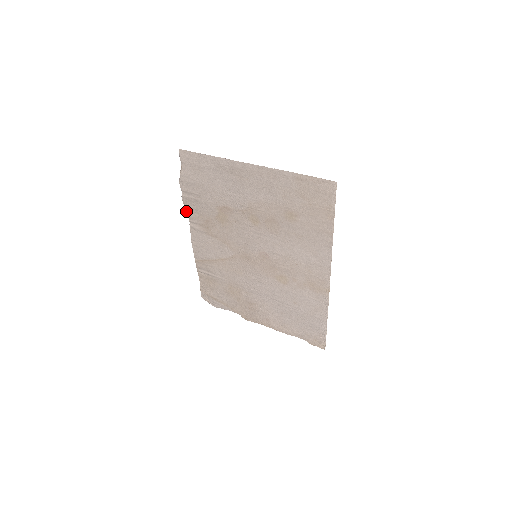
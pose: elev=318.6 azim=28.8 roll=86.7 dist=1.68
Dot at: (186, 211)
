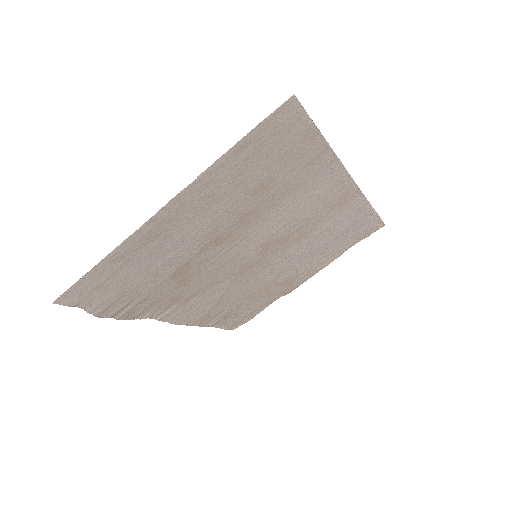
Dot at: occluded
